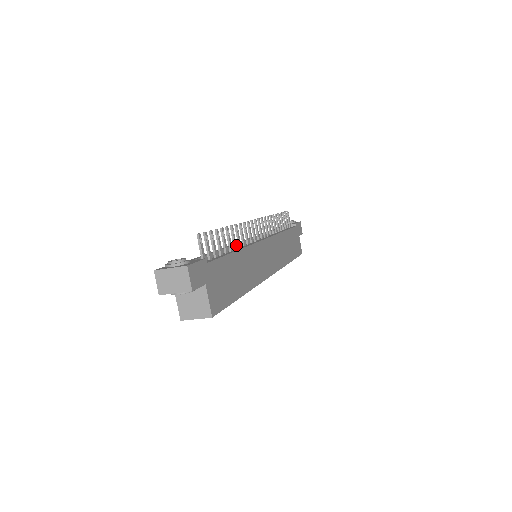
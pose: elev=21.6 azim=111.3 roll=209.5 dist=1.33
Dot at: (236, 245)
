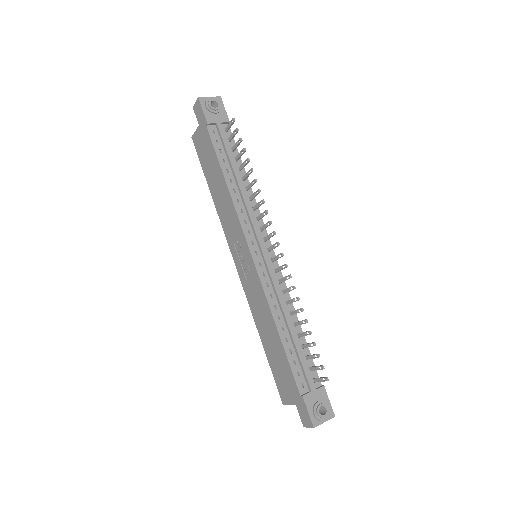
Dot at: (293, 312)
